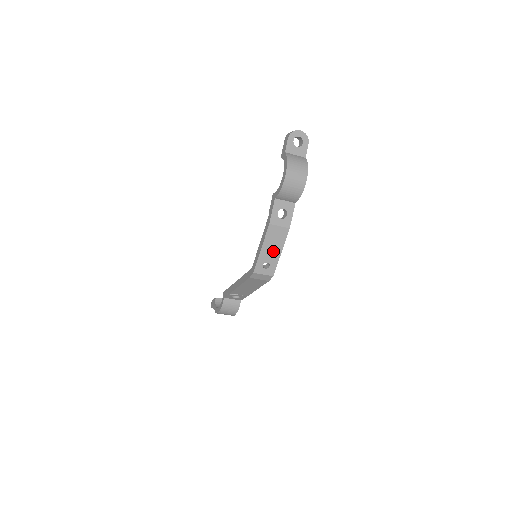
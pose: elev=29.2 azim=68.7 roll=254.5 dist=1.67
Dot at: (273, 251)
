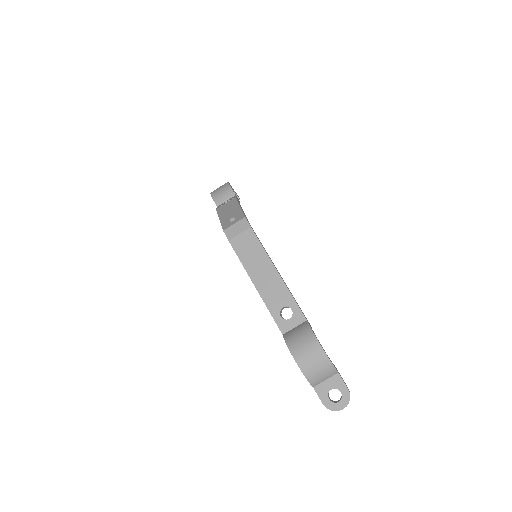
Dot at: (232, 212)
